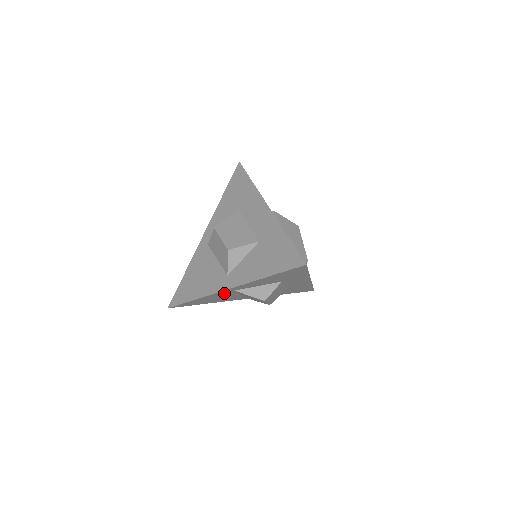
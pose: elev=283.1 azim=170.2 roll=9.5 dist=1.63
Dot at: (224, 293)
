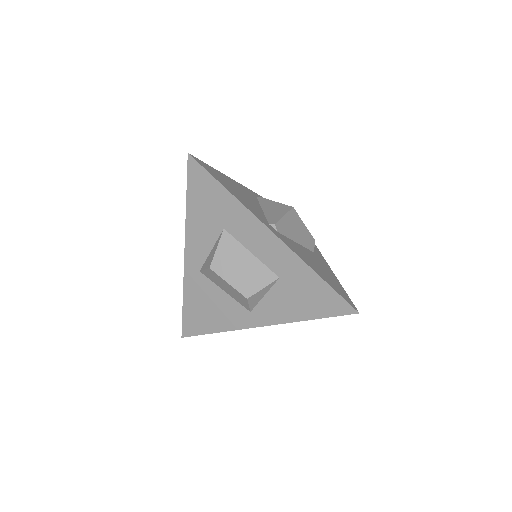
Dot at: occluded
